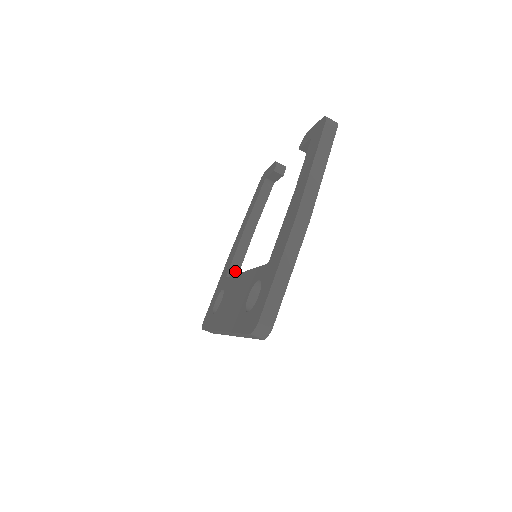
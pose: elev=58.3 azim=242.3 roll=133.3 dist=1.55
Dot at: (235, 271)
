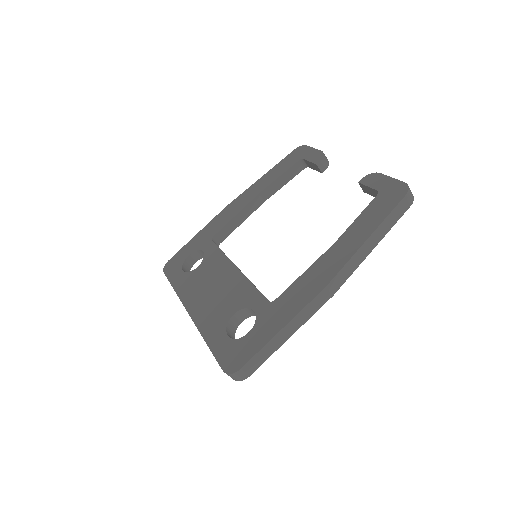
Dot at: (223, 236)
